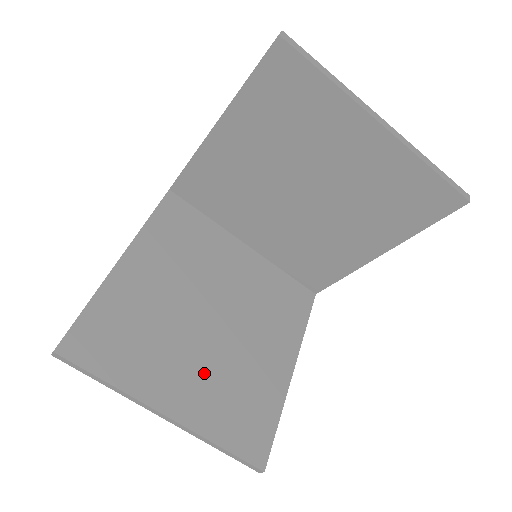
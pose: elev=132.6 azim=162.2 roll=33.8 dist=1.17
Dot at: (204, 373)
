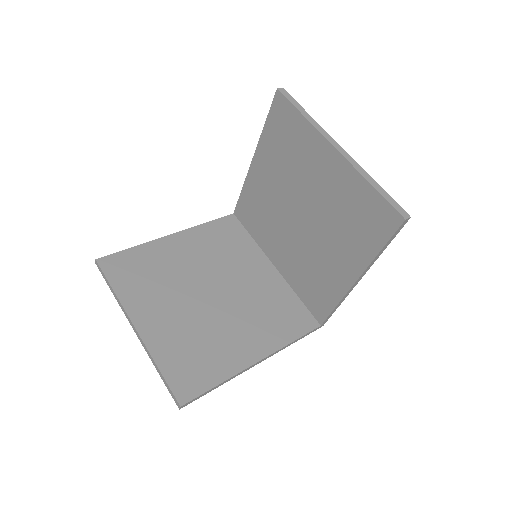
Dot at: (180, 321)
